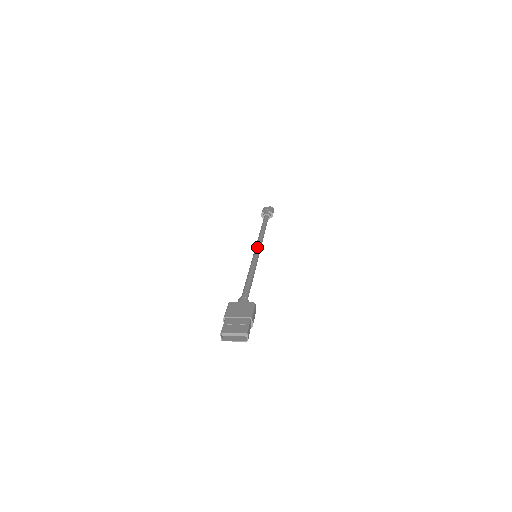
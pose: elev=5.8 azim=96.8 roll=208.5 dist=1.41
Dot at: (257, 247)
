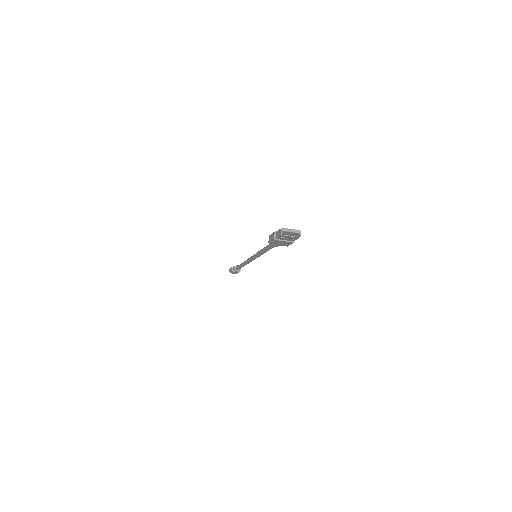
Dot at: occluded
